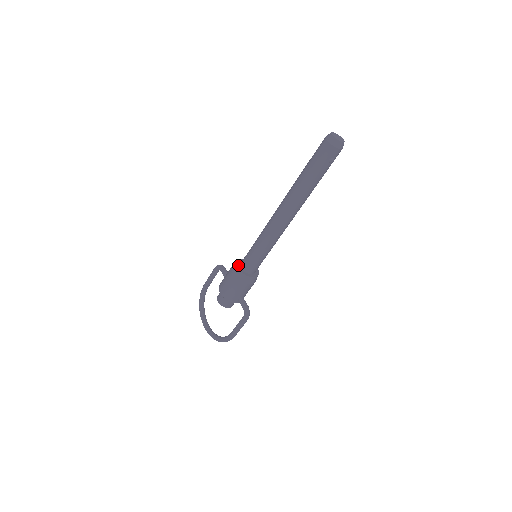
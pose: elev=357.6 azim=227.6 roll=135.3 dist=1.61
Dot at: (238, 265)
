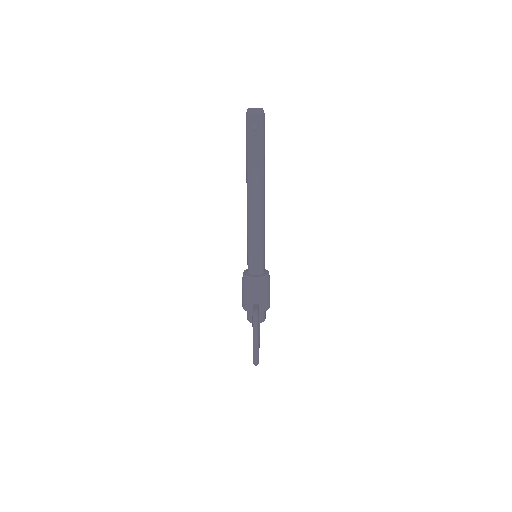
Dot at: (246, 270)
